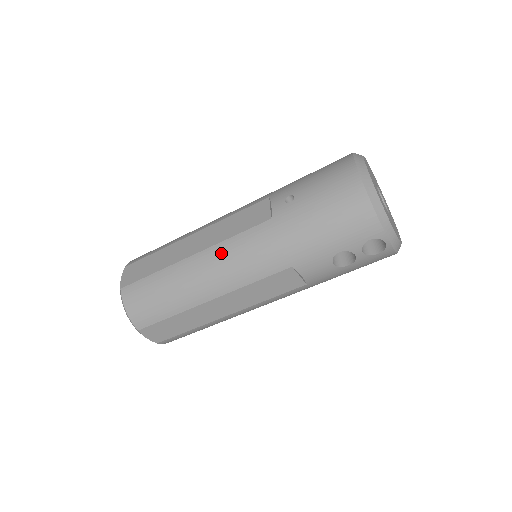
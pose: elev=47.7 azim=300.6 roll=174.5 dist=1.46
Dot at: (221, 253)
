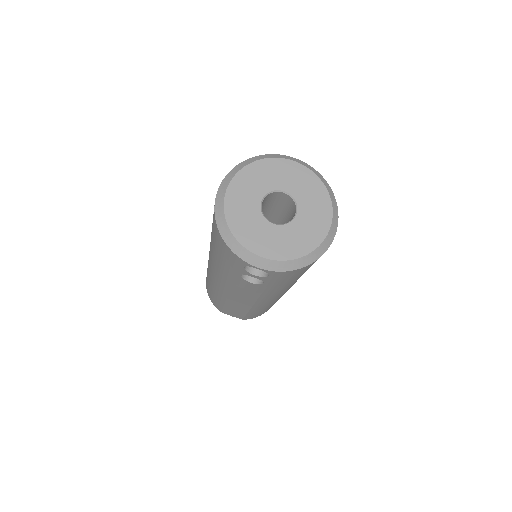
Dot at: (209, 266)
